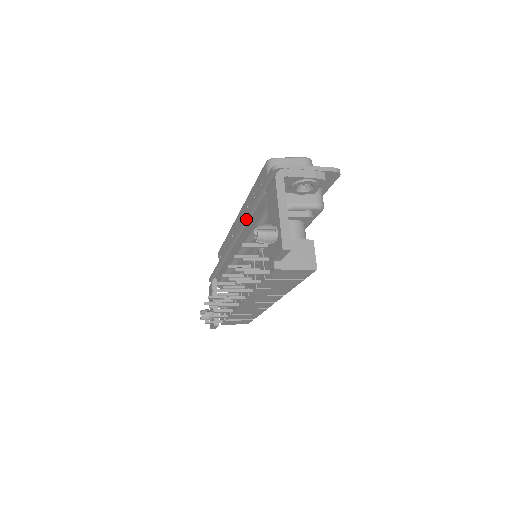
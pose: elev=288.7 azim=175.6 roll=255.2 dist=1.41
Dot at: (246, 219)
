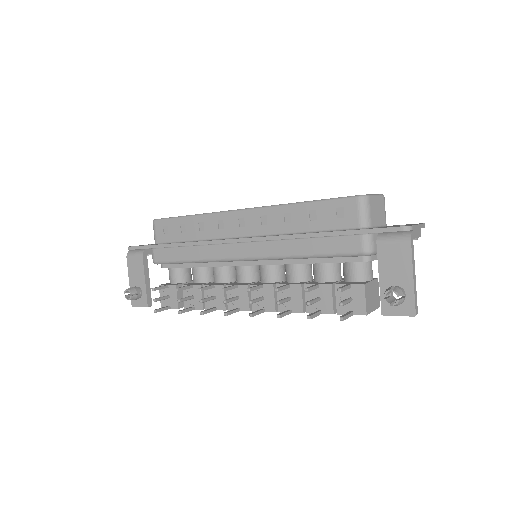
Dot at: (297, 238)
